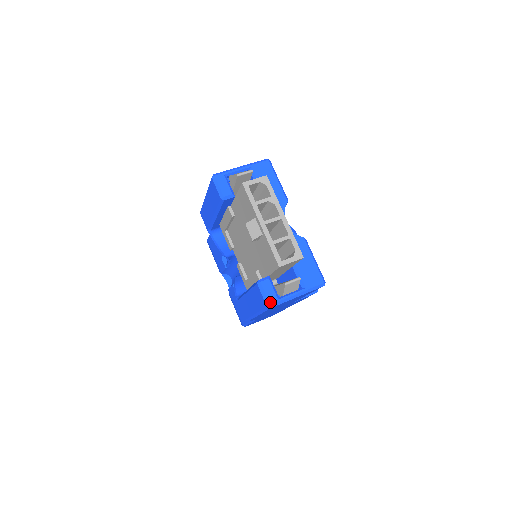
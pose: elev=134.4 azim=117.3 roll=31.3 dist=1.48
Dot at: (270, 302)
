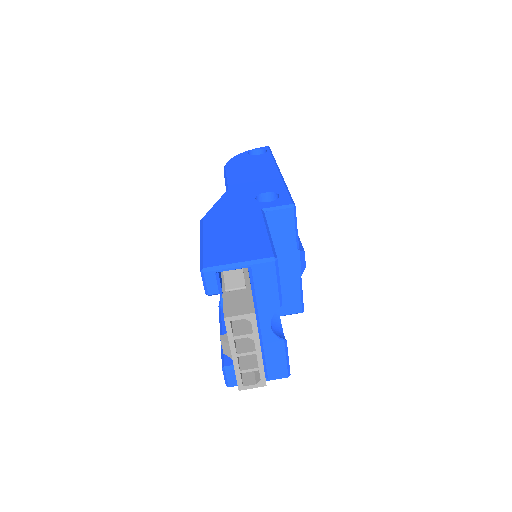
Dot at: (229, 385)
